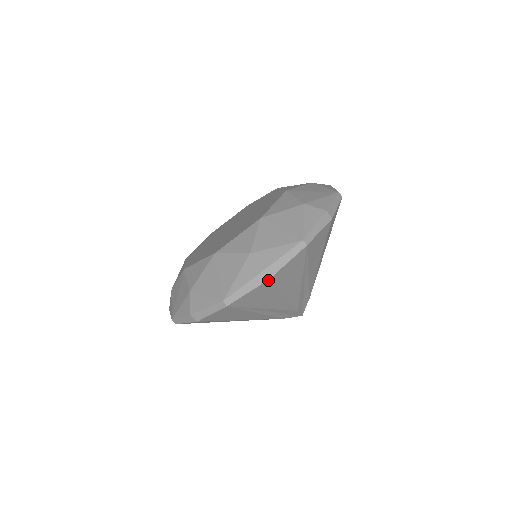
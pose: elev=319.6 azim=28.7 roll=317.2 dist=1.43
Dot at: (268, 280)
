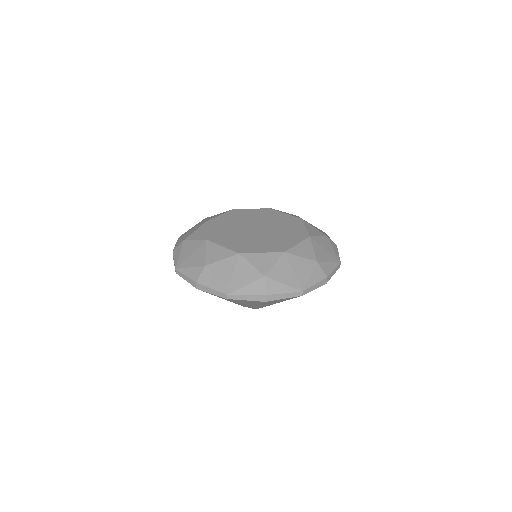
Dot at: (197, 288)
